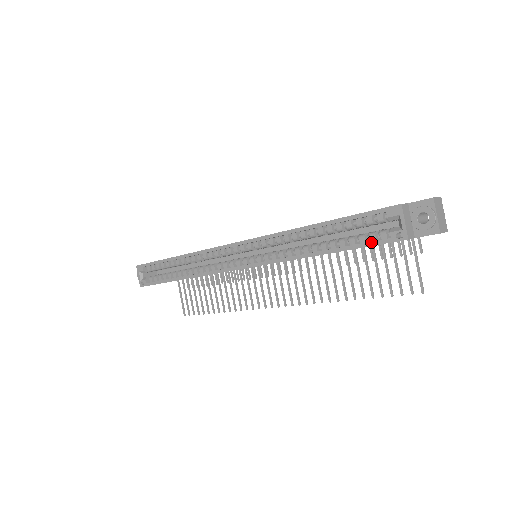
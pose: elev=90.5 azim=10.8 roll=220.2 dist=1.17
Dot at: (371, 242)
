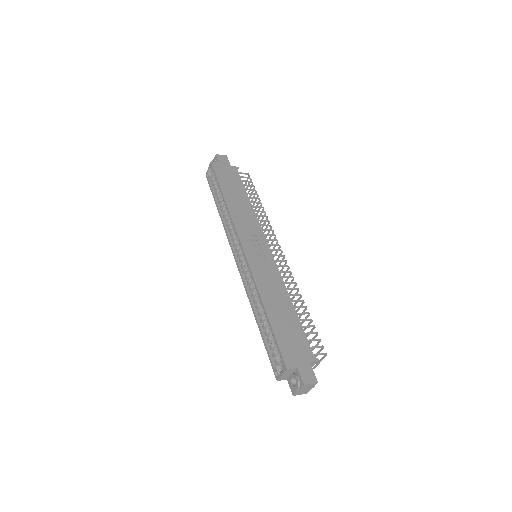
Dot at: (269, 356)
